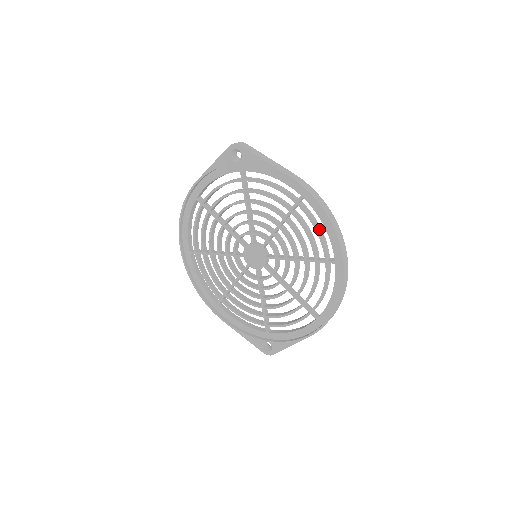
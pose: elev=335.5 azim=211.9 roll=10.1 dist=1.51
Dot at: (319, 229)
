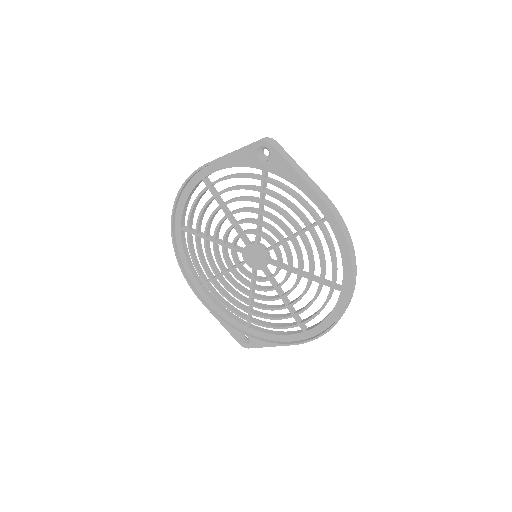
Dot at: (334, 254)
